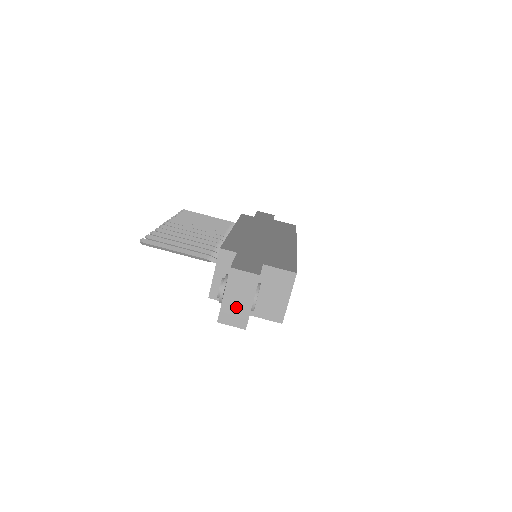
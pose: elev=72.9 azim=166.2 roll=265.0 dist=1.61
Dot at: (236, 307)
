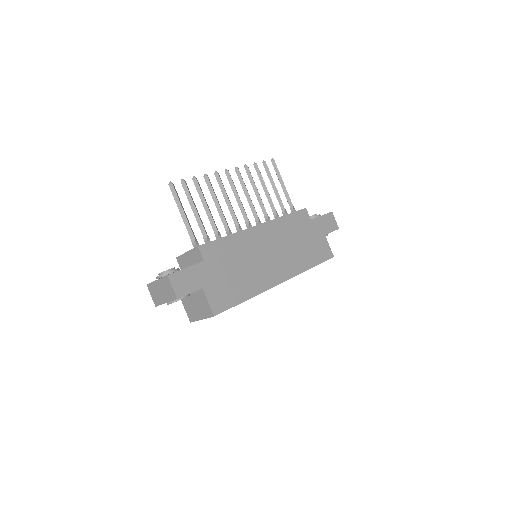
Dot at: (158, 293)
